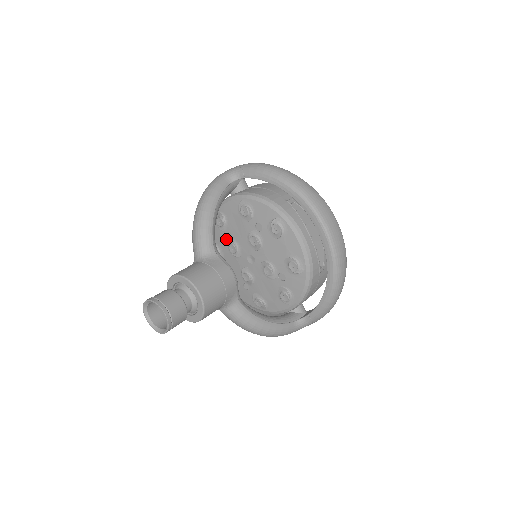
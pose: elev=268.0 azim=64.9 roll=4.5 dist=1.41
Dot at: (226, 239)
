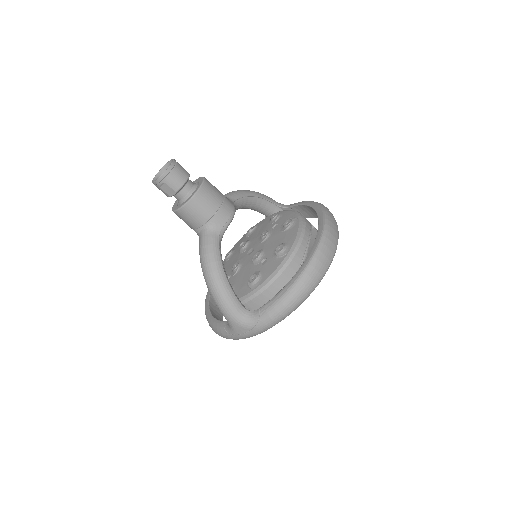
Dot at: occluded
